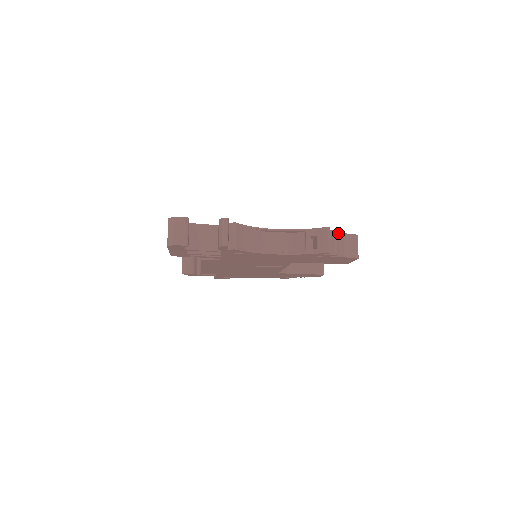
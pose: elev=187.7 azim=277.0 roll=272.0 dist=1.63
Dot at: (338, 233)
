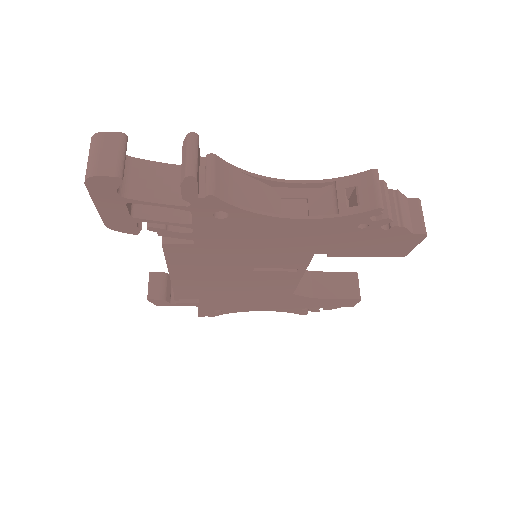
Dot at: (390, 190)
